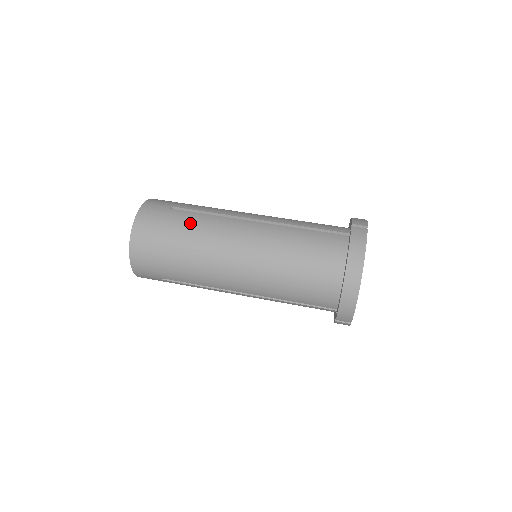
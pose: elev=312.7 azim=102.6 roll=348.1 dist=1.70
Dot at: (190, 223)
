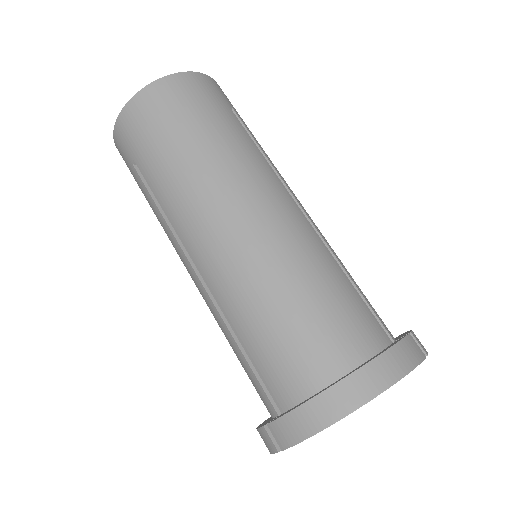
Dot at: (234, 135)
